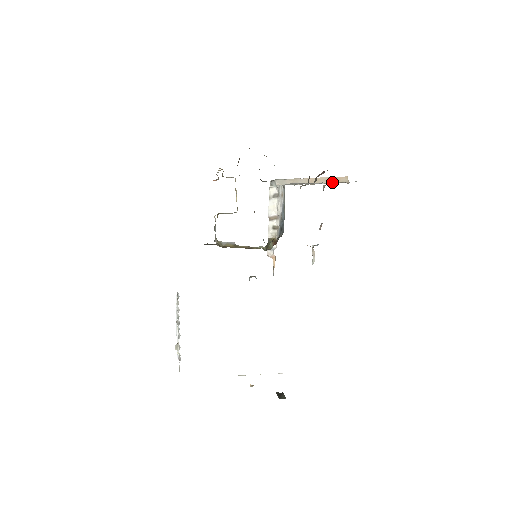
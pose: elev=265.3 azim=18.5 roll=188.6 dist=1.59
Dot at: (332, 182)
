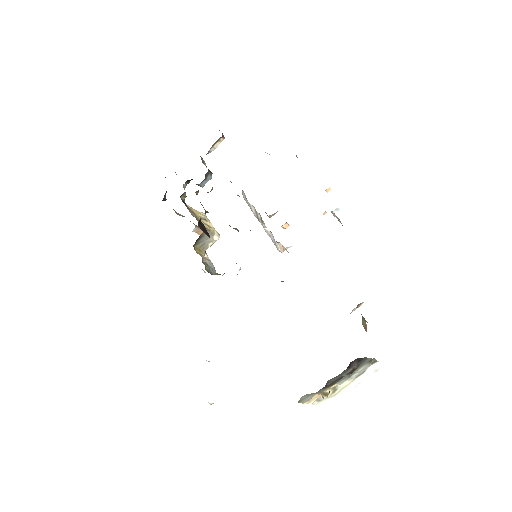
Dot at: occluded
